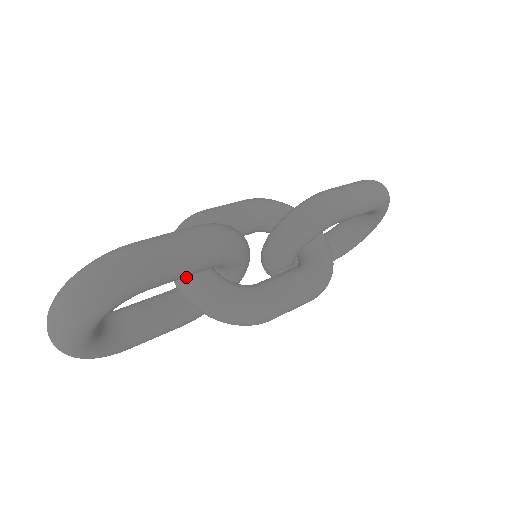
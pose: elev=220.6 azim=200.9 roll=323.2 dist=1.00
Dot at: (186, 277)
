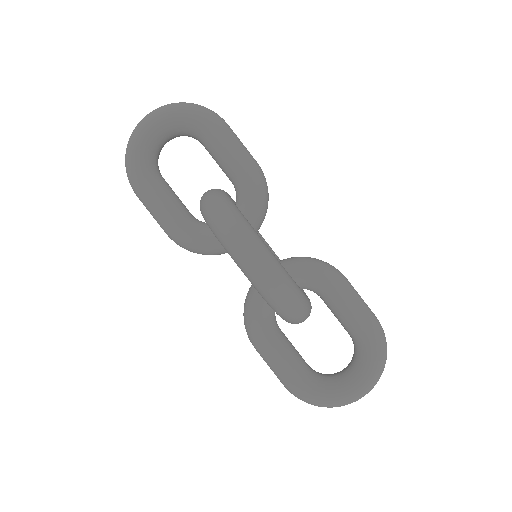
Dot at: occluded
